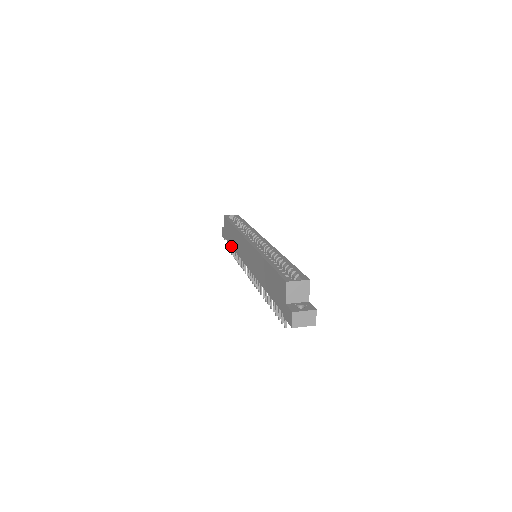
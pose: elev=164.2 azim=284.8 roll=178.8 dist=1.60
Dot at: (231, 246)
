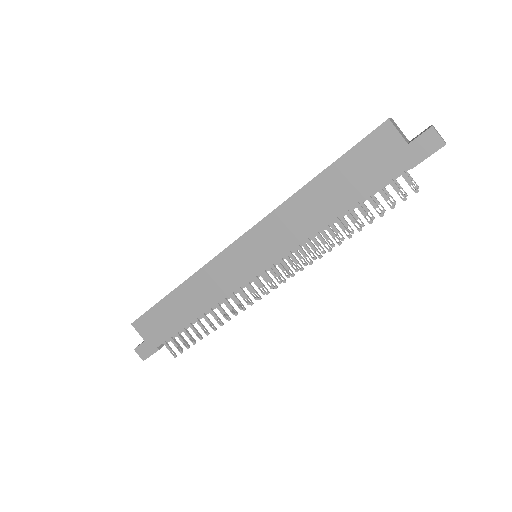
Dot at: (188, 324)
